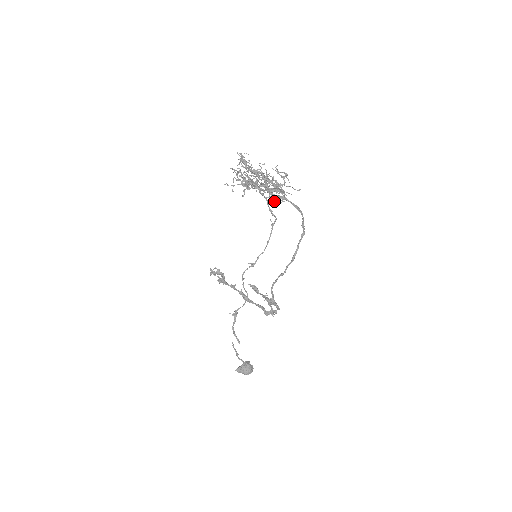
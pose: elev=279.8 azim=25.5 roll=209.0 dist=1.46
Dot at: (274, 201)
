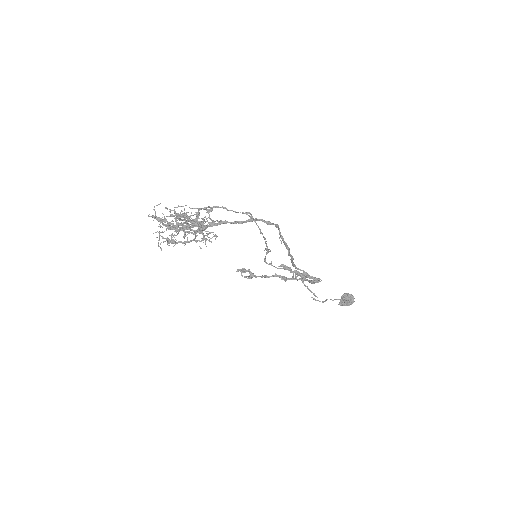
Dot at: occluded
